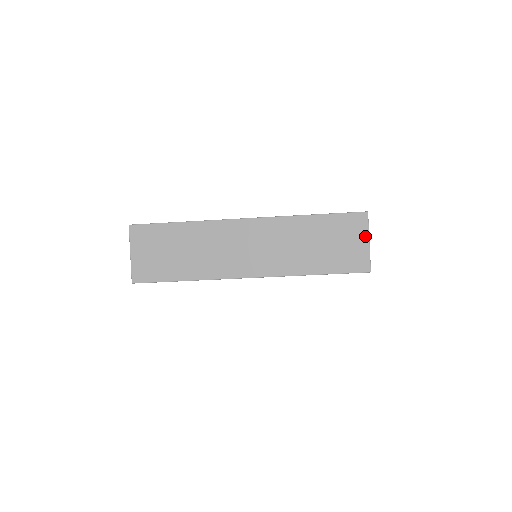
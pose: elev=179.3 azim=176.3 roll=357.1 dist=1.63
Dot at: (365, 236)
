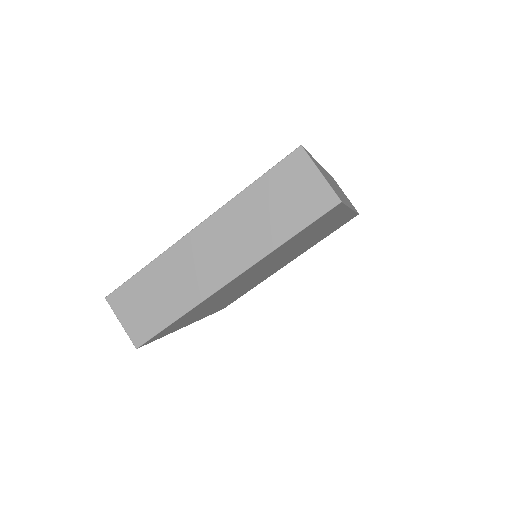
Dot at: (313, 170)
